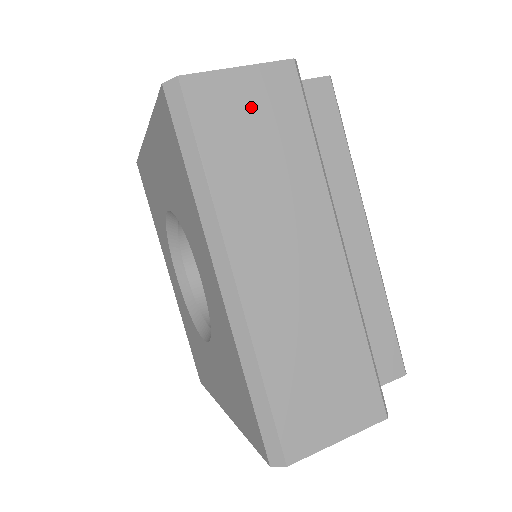
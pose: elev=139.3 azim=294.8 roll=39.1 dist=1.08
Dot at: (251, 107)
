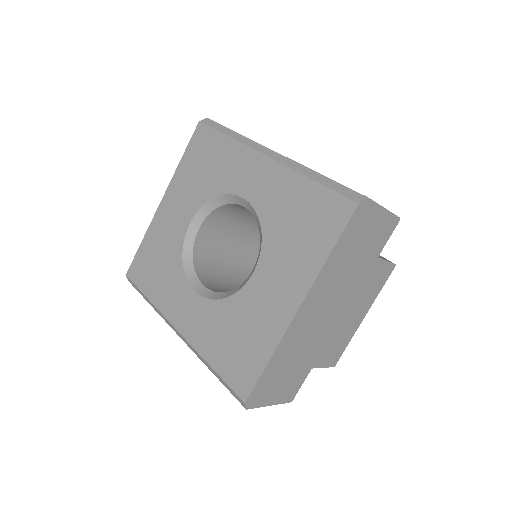
Dot at: occluded
